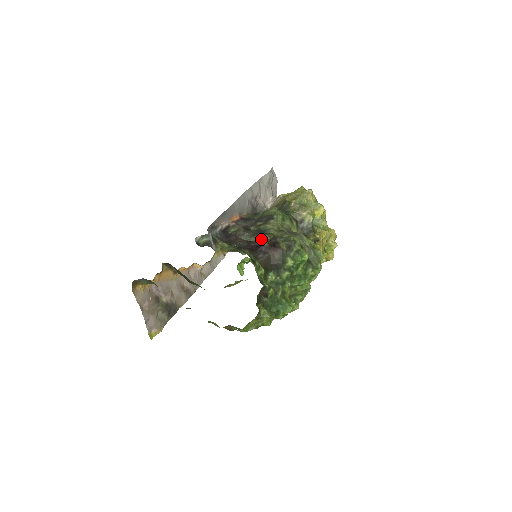
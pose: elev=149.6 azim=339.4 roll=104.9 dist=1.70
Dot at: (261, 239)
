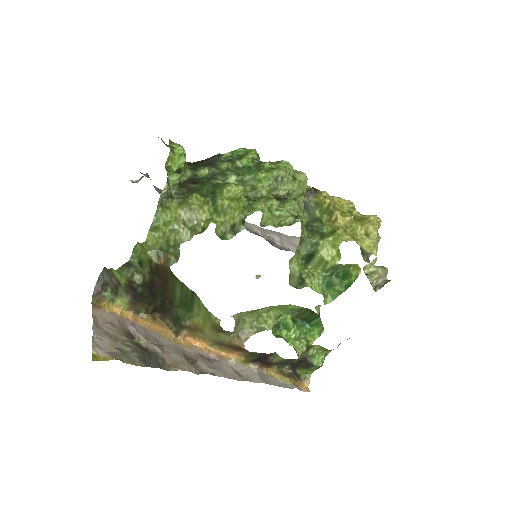
Dot at: occluded
